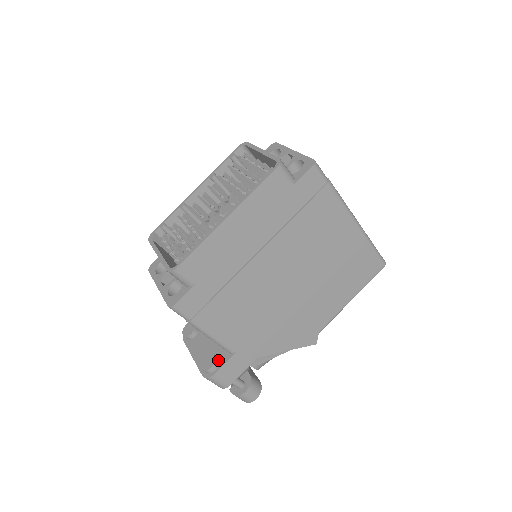
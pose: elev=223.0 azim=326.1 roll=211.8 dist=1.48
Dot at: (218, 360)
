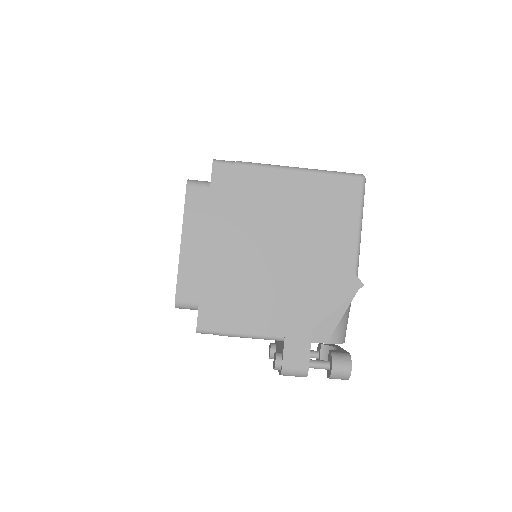
Dot at: (281, 354)
